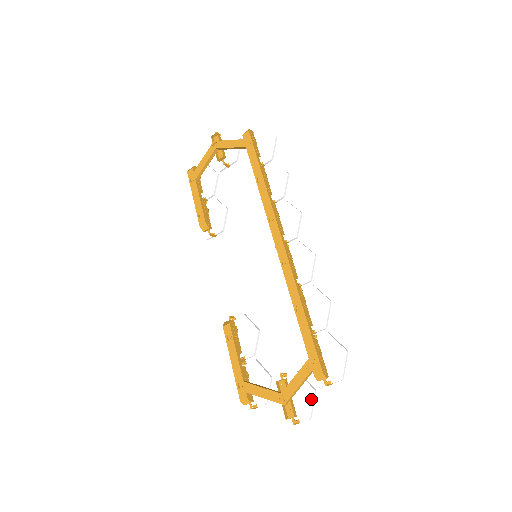
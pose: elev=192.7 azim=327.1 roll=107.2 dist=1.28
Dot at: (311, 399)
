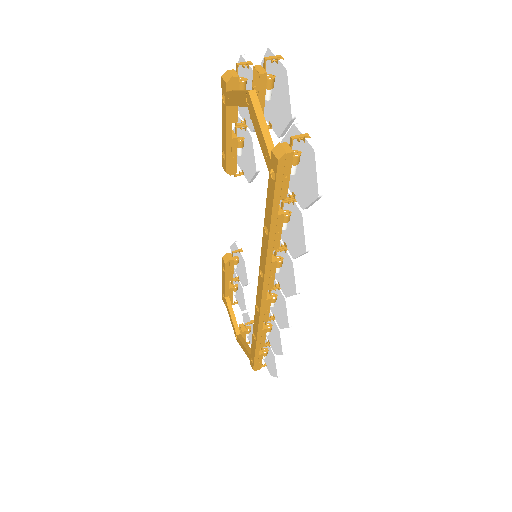
Dot at: occluded
